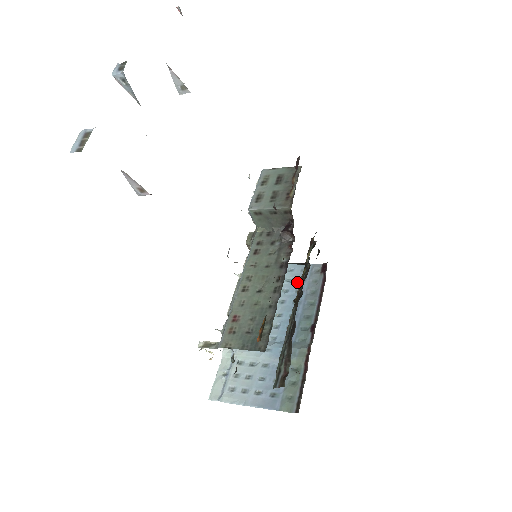
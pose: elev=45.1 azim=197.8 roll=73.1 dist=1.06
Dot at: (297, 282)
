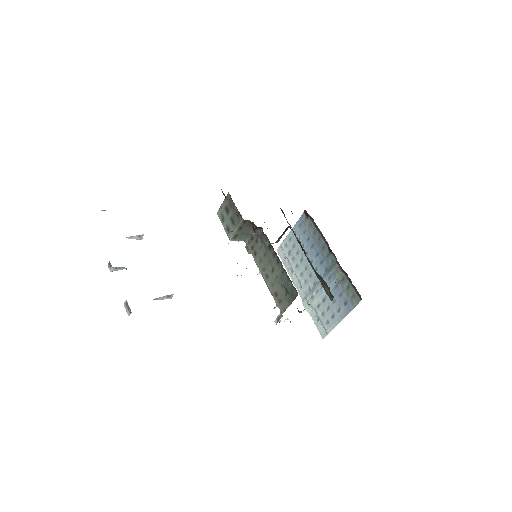
Dot at: (303, 236)
